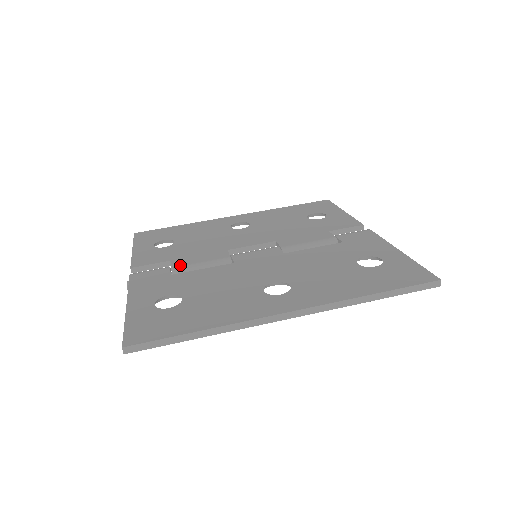
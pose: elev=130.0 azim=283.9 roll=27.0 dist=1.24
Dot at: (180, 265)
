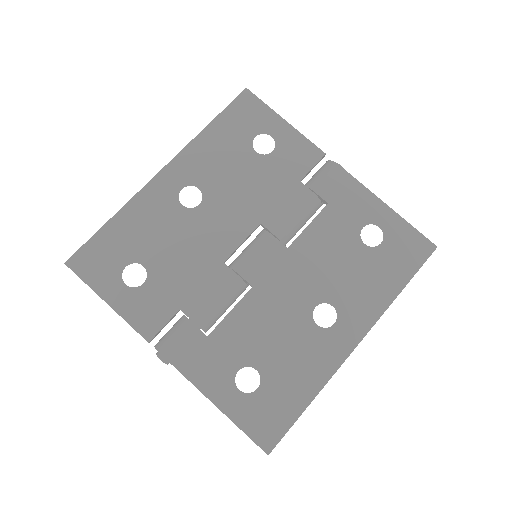
Dot at: (200, 315)
